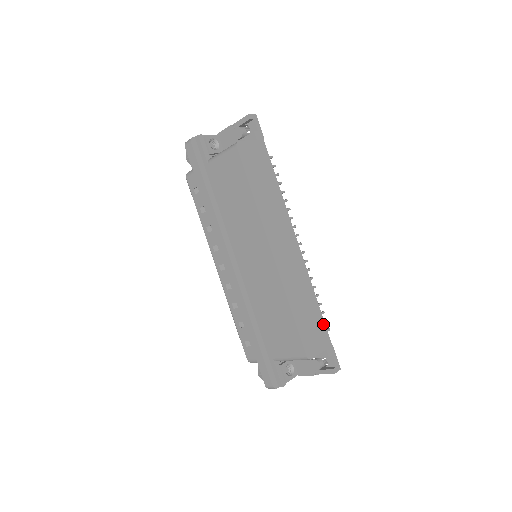
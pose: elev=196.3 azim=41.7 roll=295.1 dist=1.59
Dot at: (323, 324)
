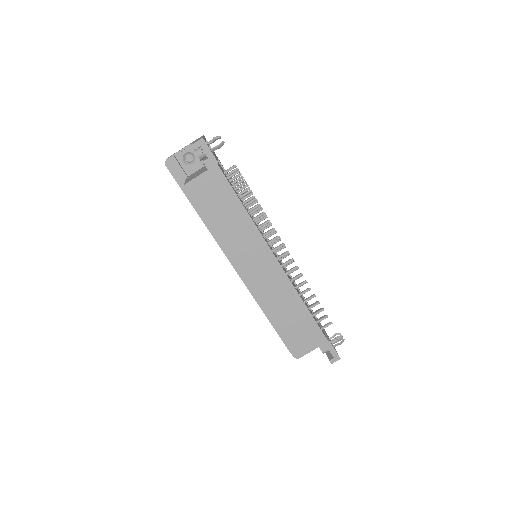
Dot at: (316, 326)
